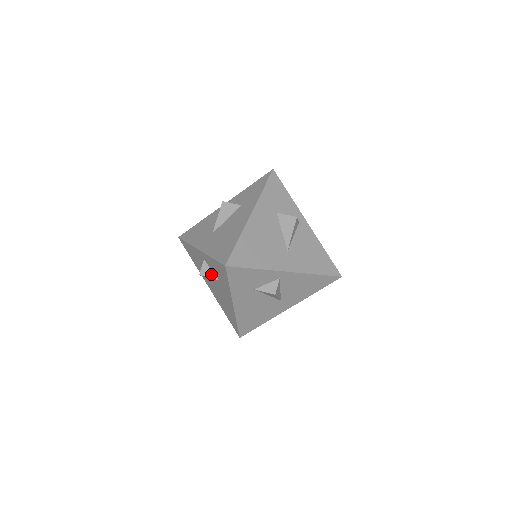
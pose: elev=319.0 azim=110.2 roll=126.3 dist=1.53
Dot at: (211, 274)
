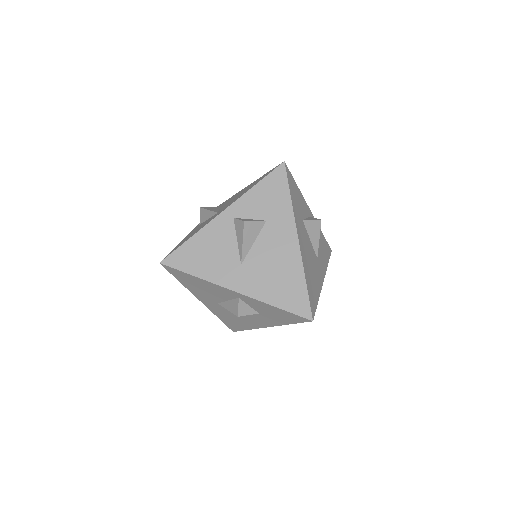
Dot at: (254, 220)
